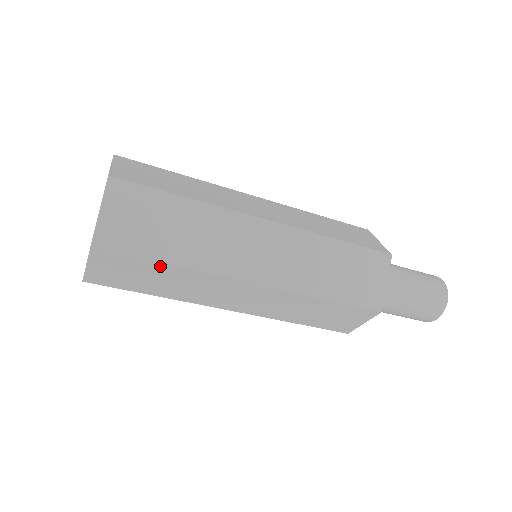
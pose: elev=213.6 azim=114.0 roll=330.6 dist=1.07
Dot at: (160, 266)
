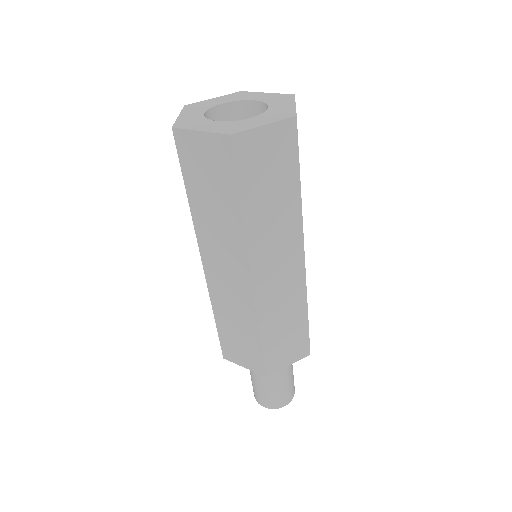
Dot at: (295, 182)
